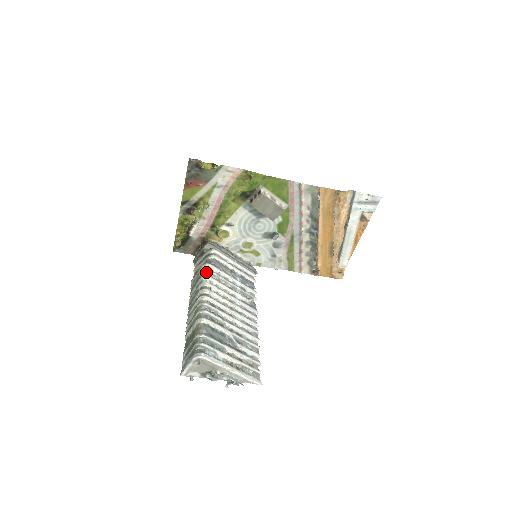
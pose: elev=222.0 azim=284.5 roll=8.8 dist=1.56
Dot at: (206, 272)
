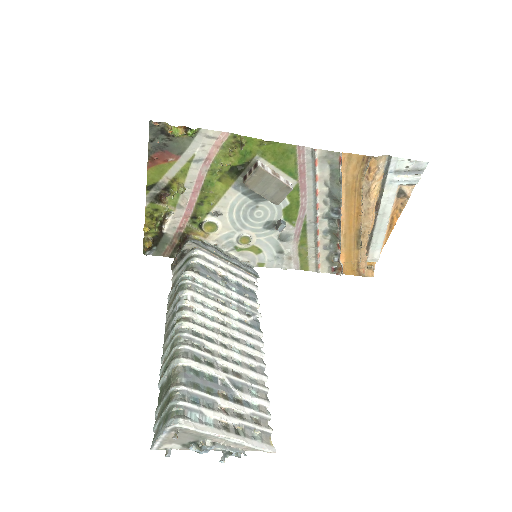
Dot at: (186, 284)
